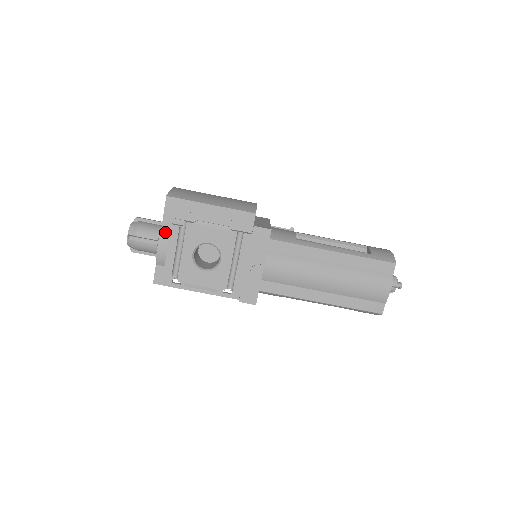
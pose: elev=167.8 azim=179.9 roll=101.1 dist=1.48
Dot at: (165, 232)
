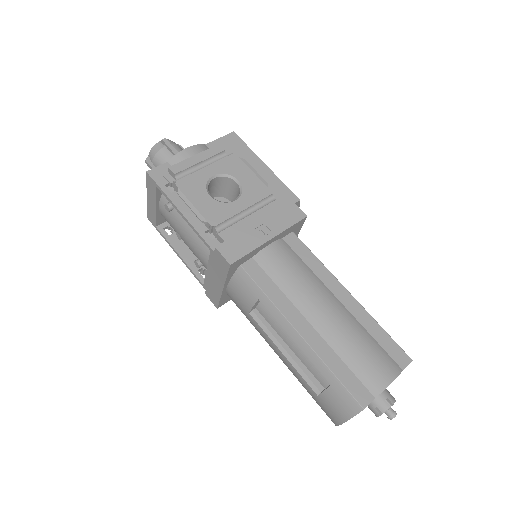
Dot at: (206, 147)
